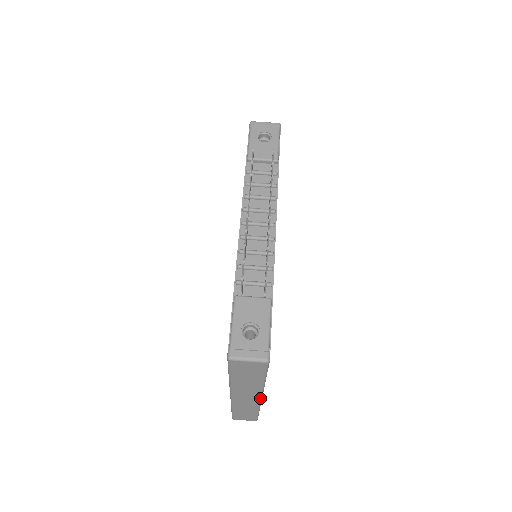
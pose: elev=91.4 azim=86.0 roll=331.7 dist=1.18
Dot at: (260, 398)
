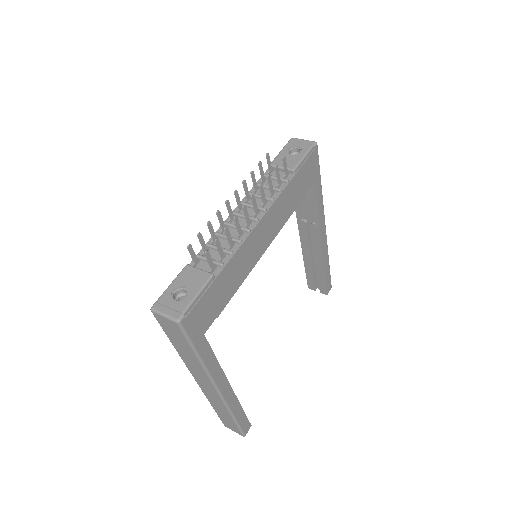
Dot at: (216, 390)
